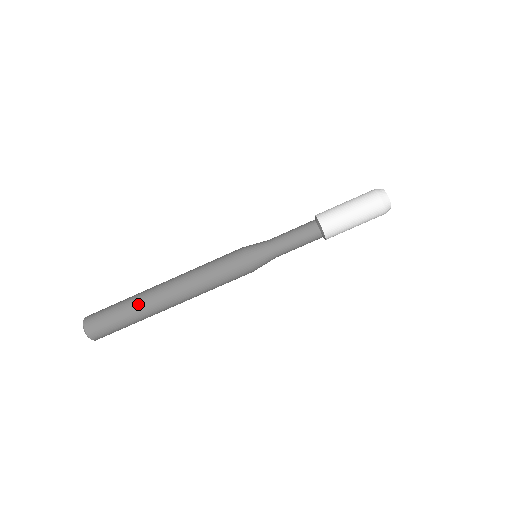
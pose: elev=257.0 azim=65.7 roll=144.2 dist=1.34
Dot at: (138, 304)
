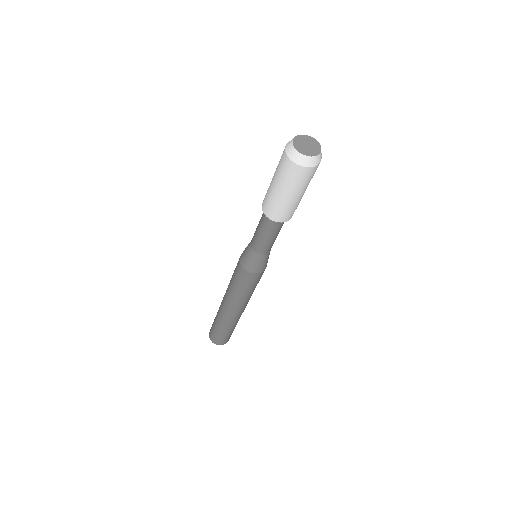
Dot at: (220, 320)
